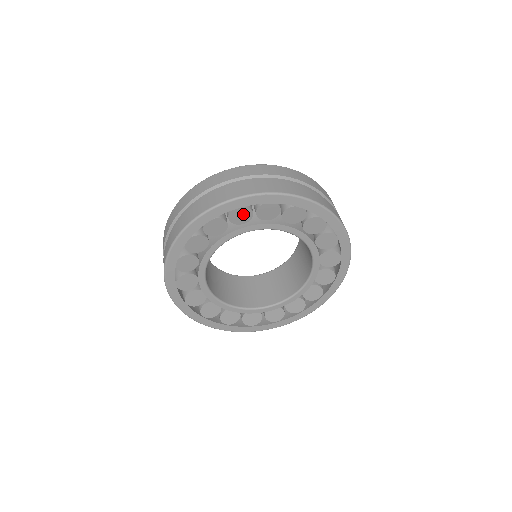
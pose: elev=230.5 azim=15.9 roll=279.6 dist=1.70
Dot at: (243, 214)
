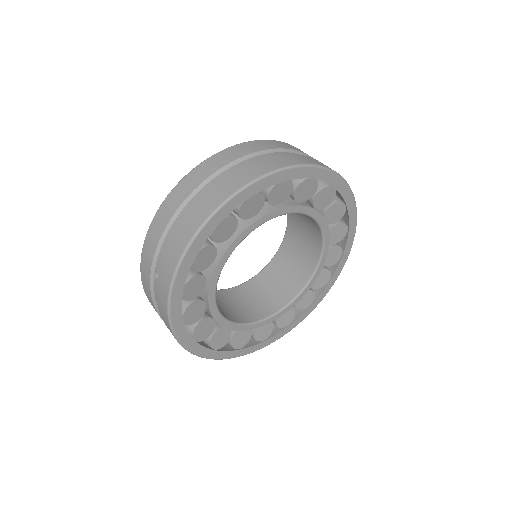
Dot at: (254, 204)
